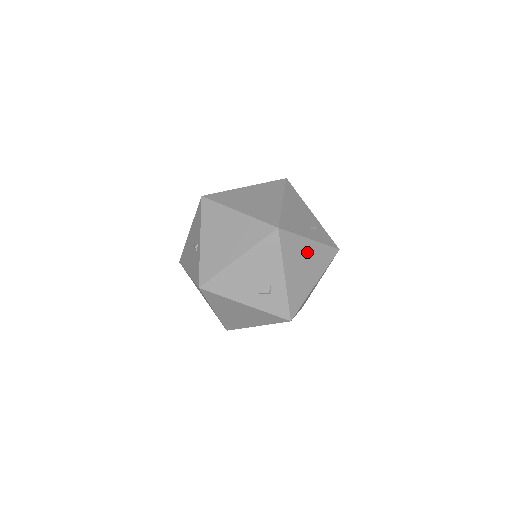
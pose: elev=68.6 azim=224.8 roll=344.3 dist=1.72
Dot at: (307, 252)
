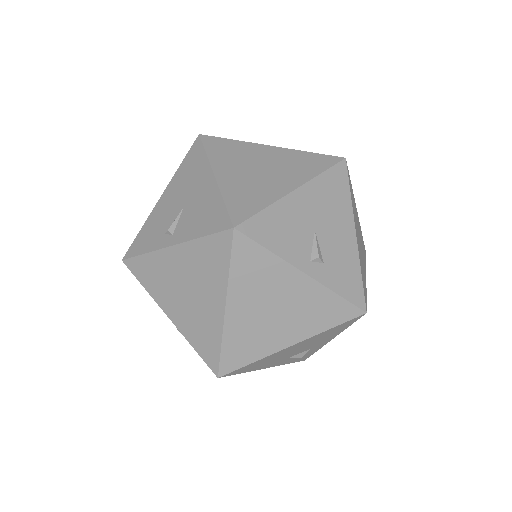
Dot at: occluded
